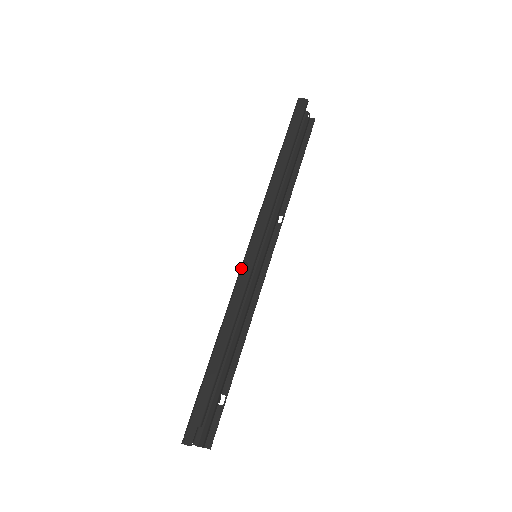
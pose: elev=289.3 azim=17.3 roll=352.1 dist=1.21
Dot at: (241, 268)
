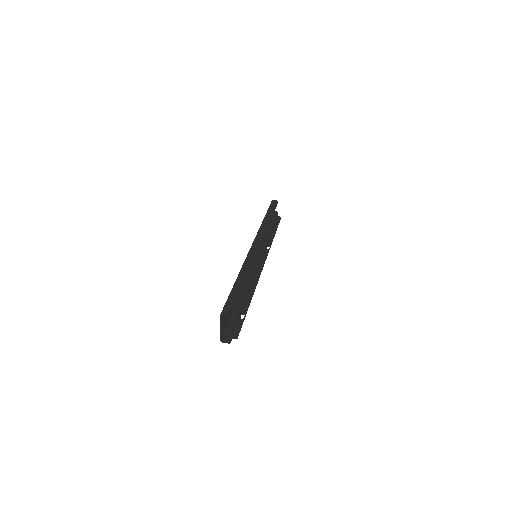
Dot at: (250, 249)
